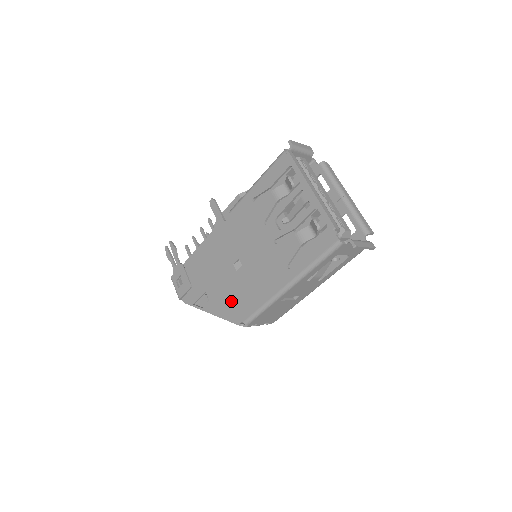
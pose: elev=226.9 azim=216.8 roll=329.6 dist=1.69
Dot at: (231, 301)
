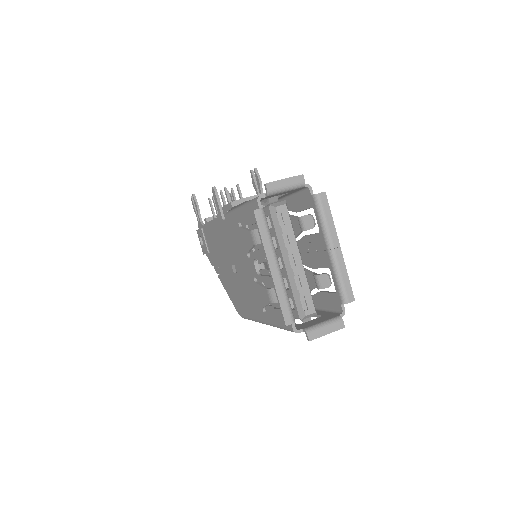
Dot at: (232, 292)
